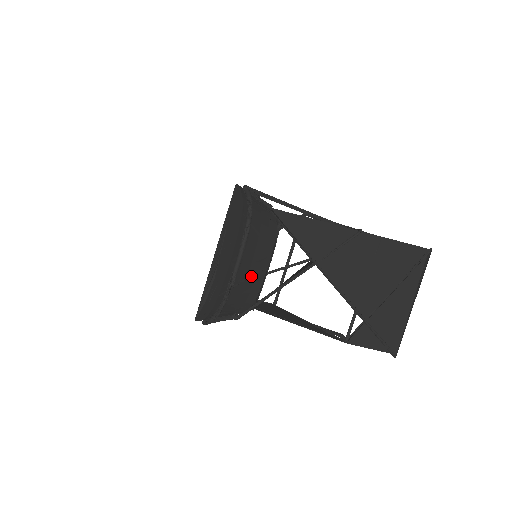
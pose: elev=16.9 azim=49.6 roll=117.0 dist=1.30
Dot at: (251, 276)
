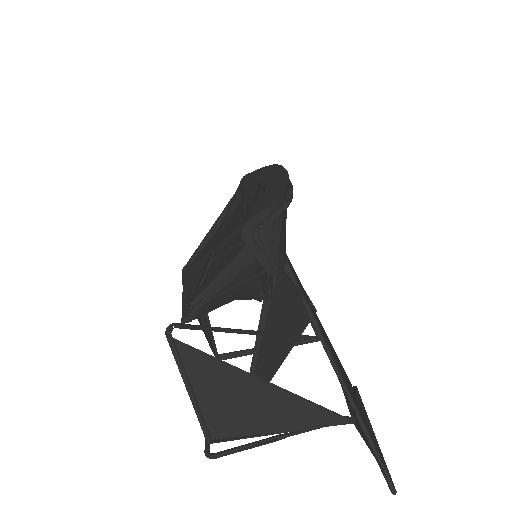
Dot at: occluded
